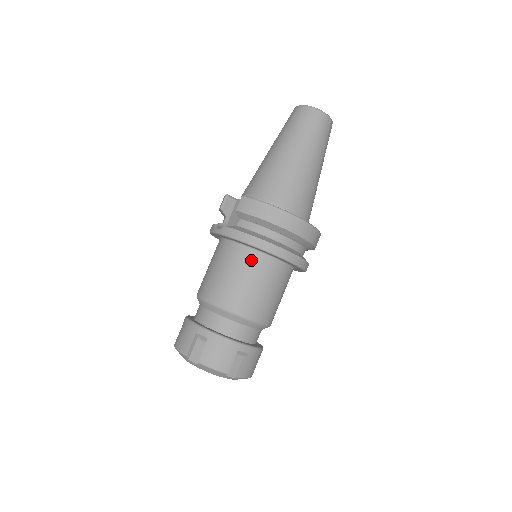
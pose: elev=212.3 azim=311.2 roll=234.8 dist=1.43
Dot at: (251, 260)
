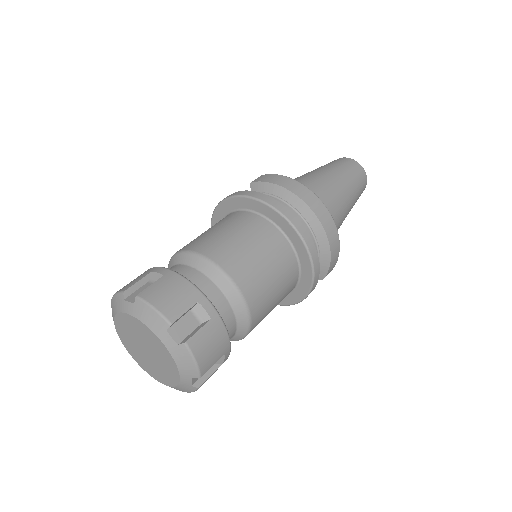
Dot at: (252, 222)
